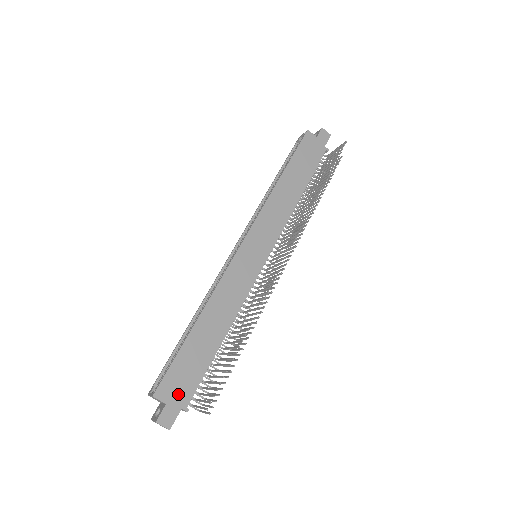
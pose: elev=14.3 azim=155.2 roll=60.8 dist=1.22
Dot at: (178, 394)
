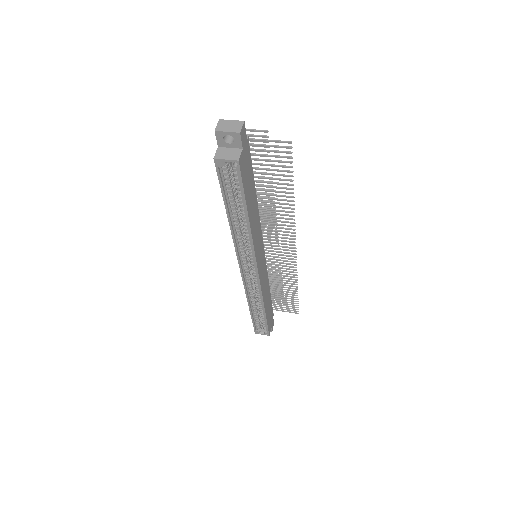
Dot at: (271, 320)
